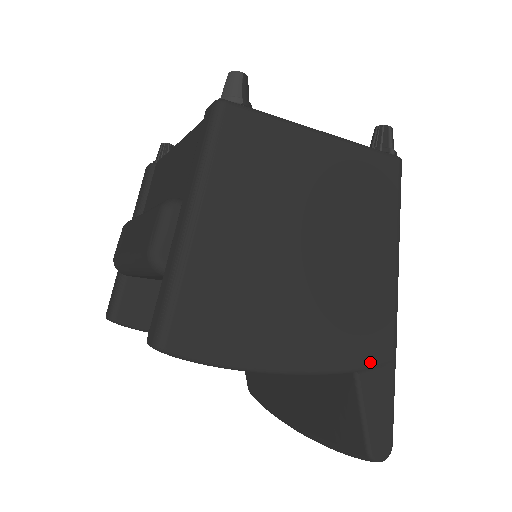
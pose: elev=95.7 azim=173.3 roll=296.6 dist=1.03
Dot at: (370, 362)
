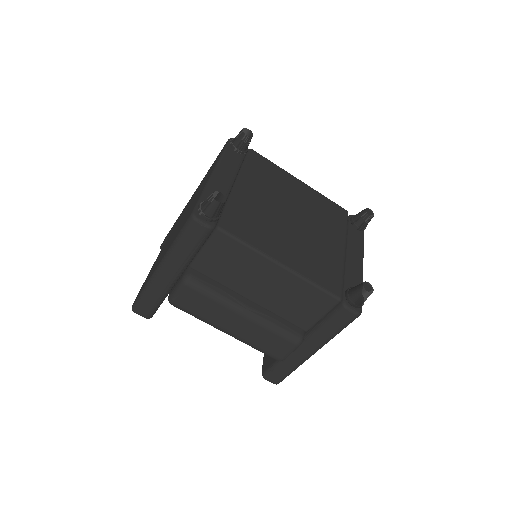
Dot at: occluded
